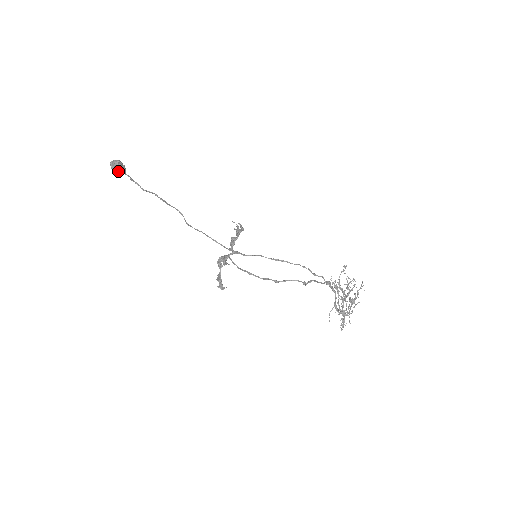
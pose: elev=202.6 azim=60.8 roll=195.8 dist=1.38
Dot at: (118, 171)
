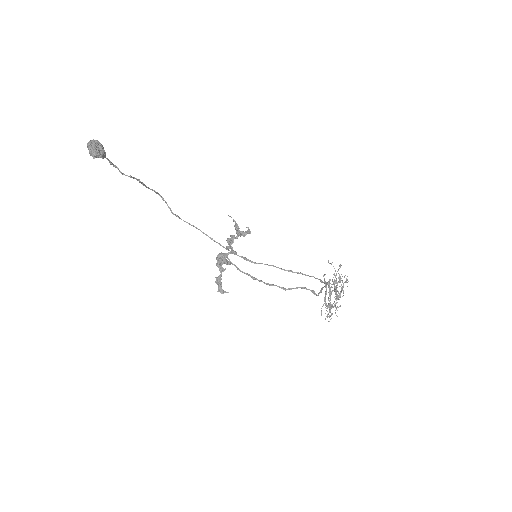
Dot at: (98, 156)
